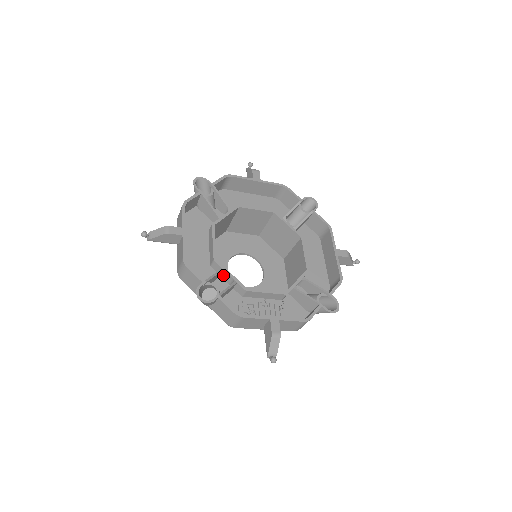
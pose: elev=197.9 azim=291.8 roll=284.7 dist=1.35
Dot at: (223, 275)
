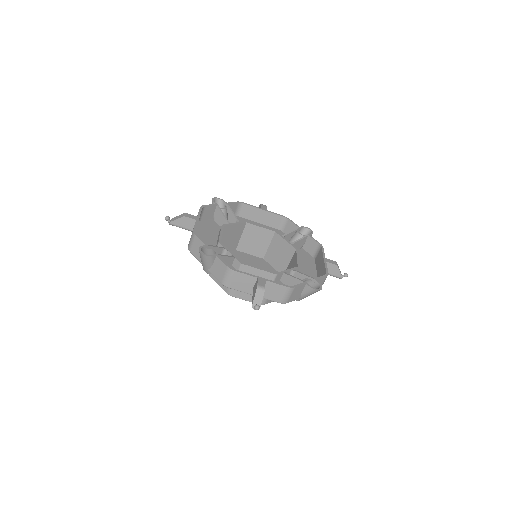
Dot at: (225, 254)
